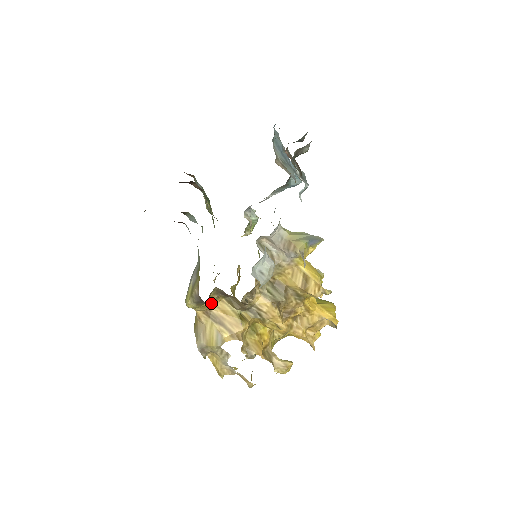
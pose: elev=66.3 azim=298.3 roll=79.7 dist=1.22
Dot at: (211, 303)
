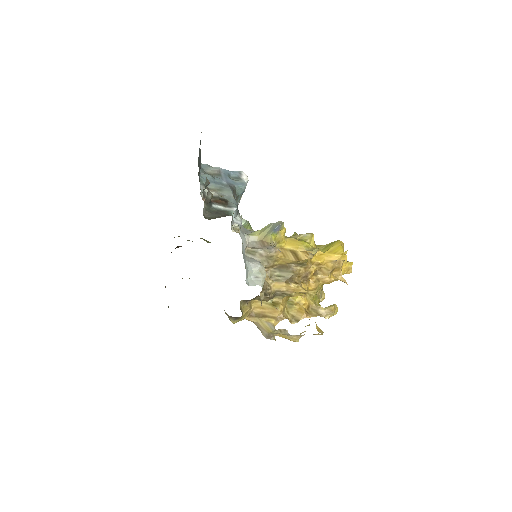
Dot at: (248, 310)
